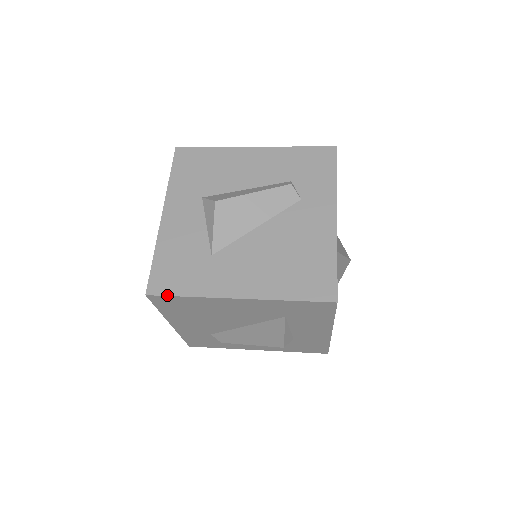
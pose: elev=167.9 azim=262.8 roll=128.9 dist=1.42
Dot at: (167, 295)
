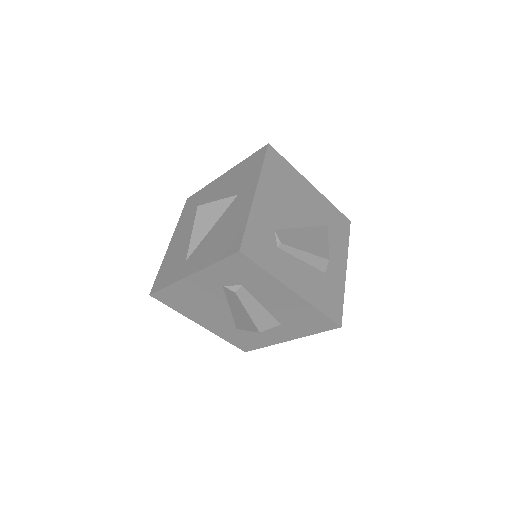
Dot at: (279, 154)
